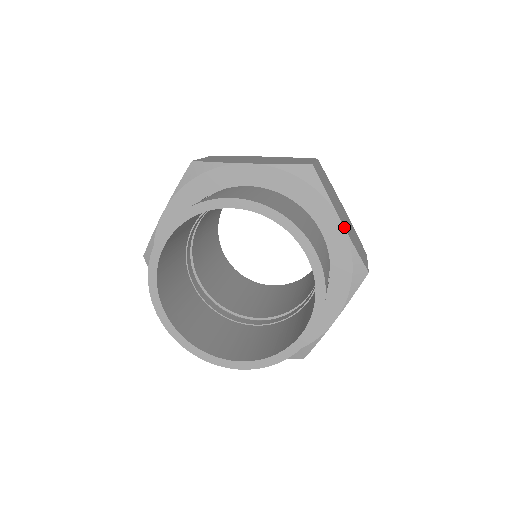
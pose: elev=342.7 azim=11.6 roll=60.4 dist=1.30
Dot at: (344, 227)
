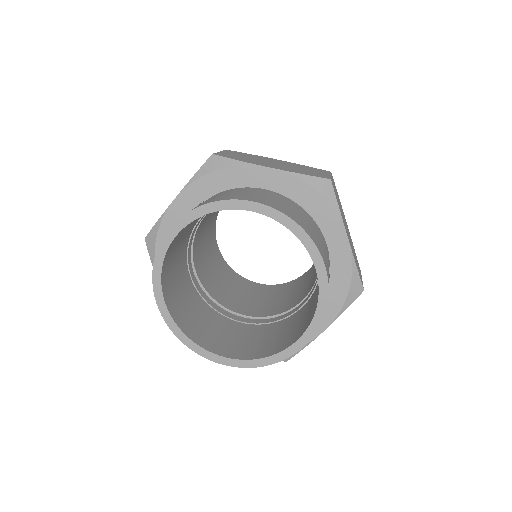
Dot at: (276, 169)
